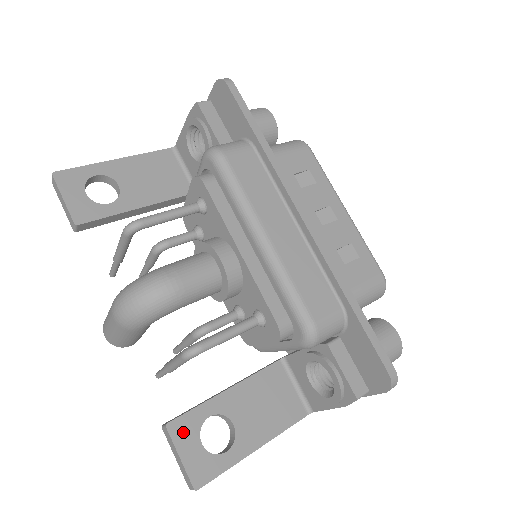
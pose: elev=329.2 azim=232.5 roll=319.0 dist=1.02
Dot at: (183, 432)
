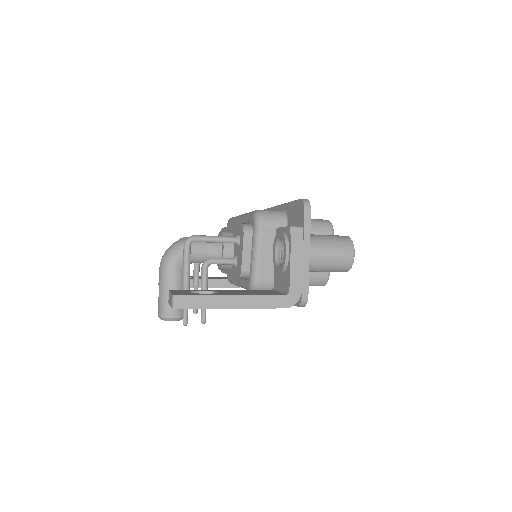
Dot at: occluded
